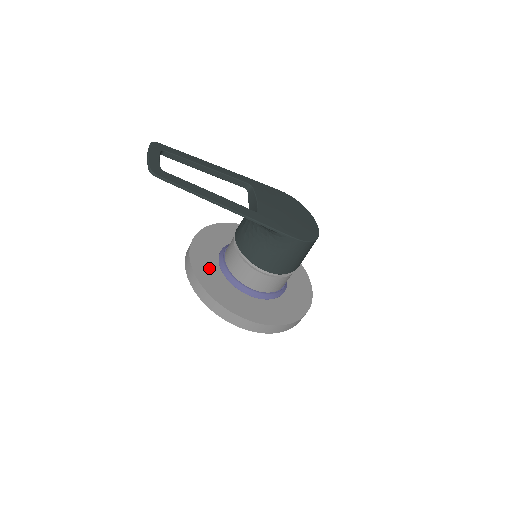
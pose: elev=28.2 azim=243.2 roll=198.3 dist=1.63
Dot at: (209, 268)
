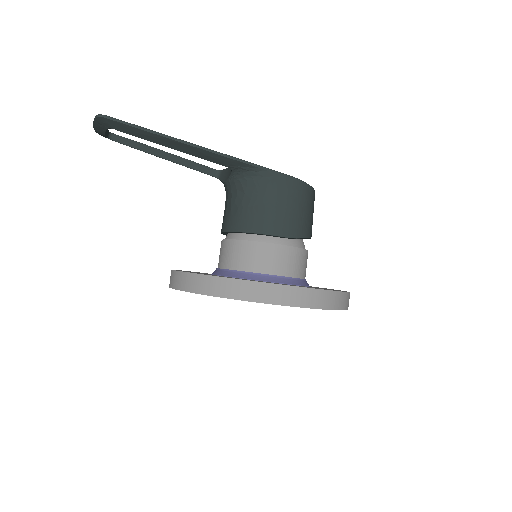
Dot at: occluded
